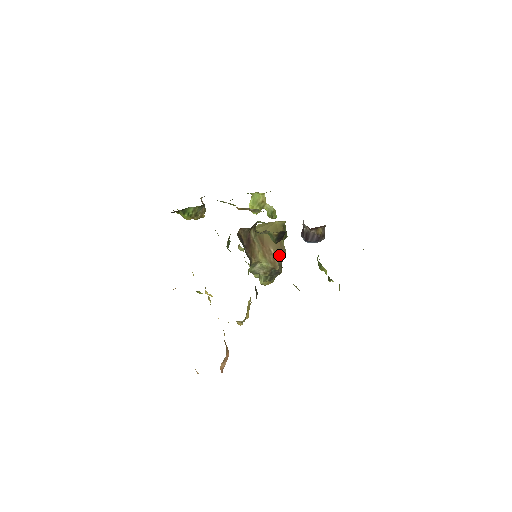
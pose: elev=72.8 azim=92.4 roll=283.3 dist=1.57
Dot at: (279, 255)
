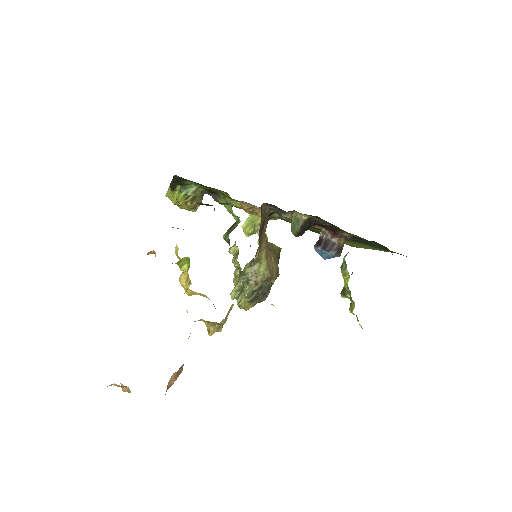
Dot at: (276, 269)
